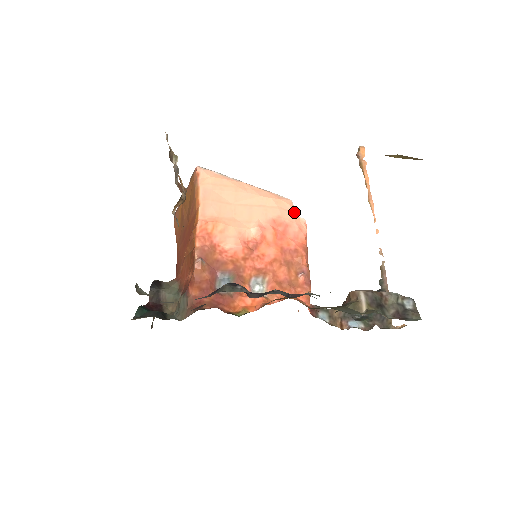
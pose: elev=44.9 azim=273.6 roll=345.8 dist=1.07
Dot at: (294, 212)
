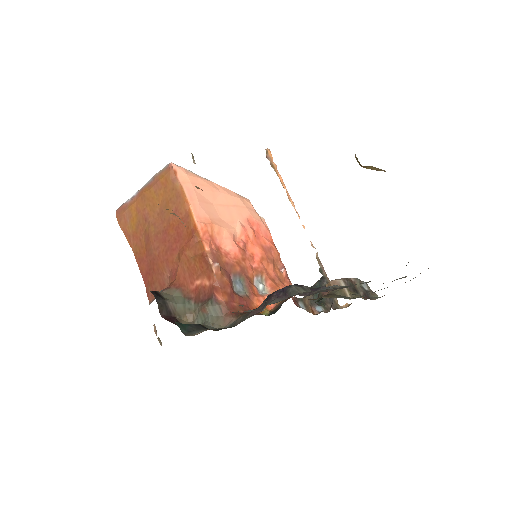
Dot at: occluded
